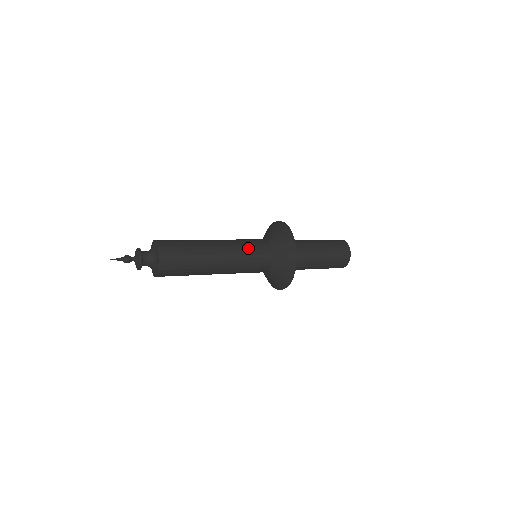
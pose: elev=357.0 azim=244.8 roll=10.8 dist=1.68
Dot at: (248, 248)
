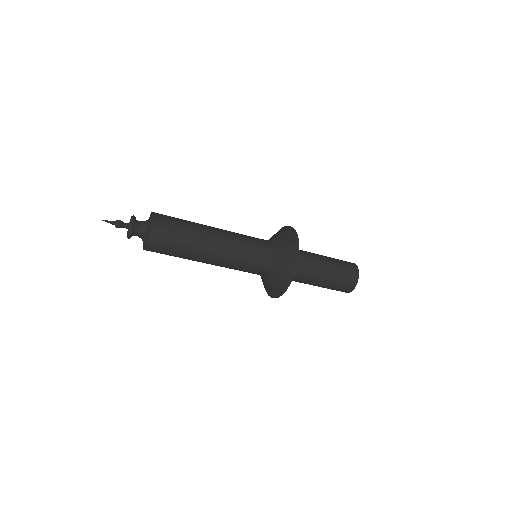
Dot at: (246, 235)
